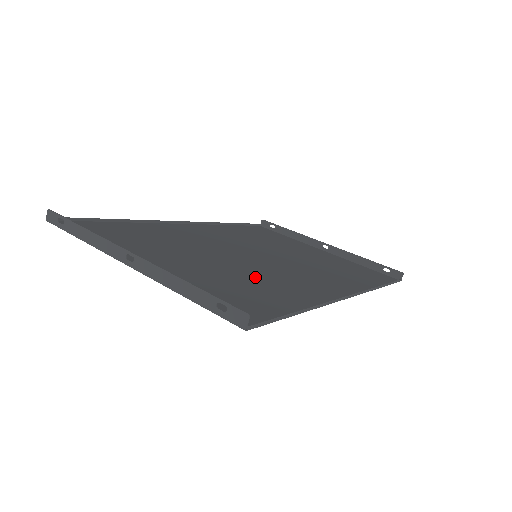
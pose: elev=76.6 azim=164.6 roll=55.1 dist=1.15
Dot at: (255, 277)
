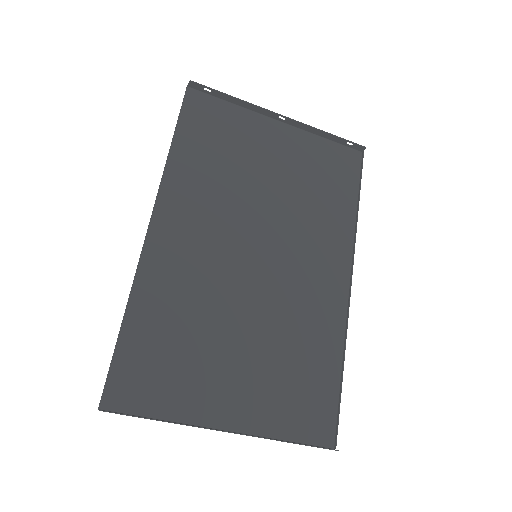
Dot at: (288, 330)
